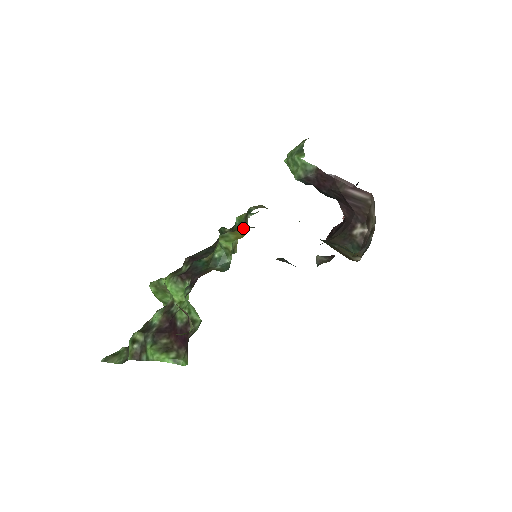
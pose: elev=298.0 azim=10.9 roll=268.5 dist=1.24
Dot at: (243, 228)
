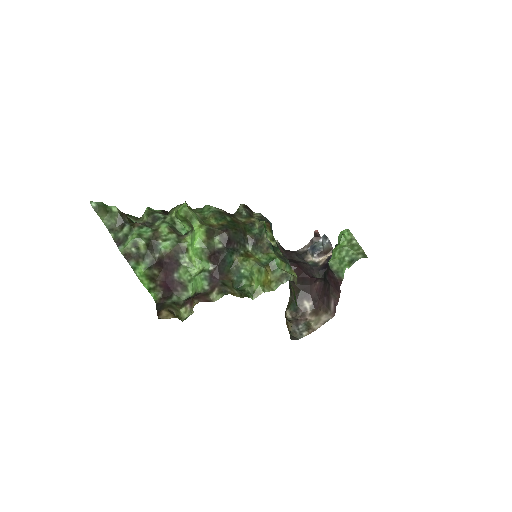
Dot at: (273, 277)
